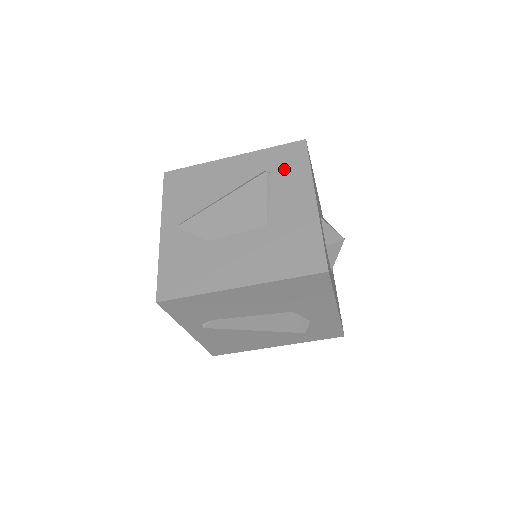
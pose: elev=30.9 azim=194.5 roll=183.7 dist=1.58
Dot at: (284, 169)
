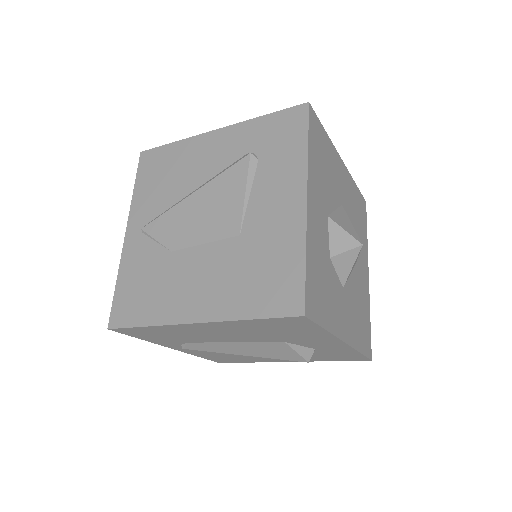
Dot at: (273, 150)
